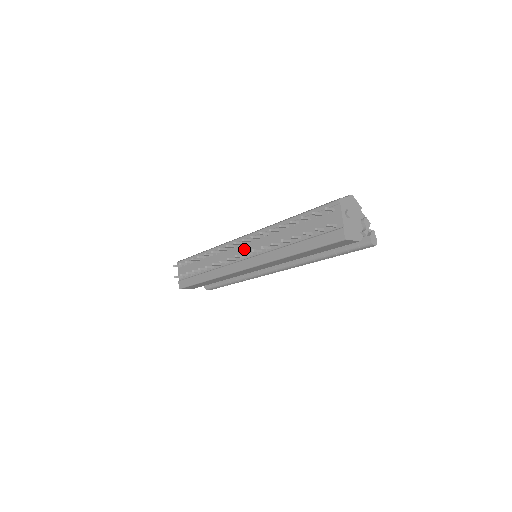
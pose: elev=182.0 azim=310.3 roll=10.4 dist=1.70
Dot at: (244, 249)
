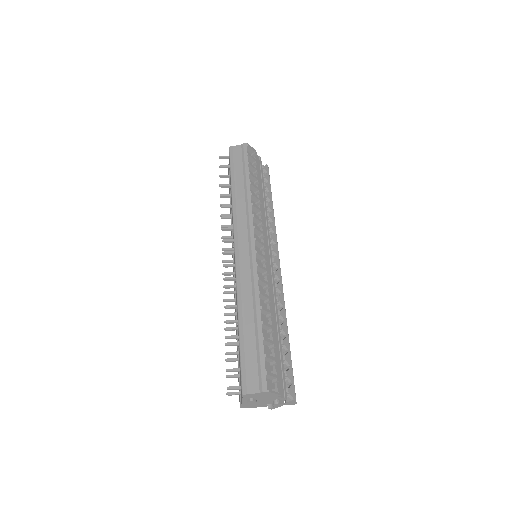
Dot at: (234, 259)
